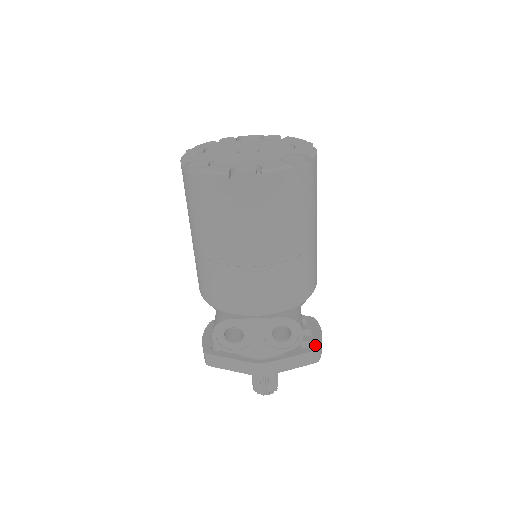
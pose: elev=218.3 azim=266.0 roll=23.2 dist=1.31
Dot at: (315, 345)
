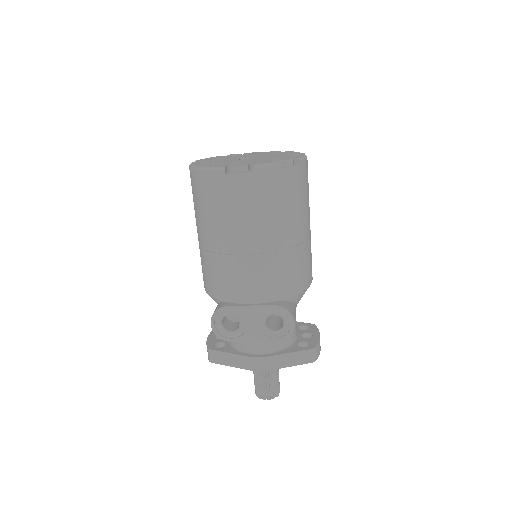
Dot at: (312, 345)
